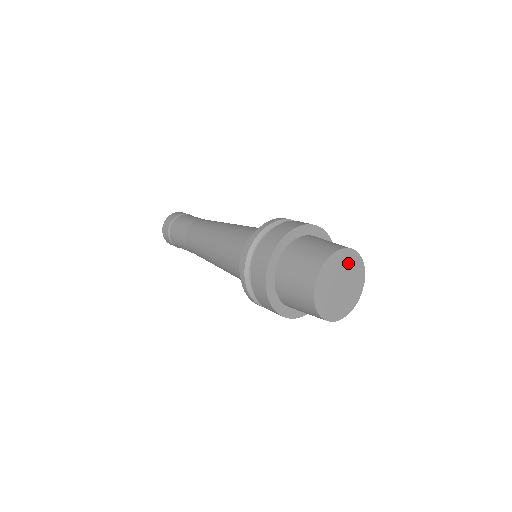
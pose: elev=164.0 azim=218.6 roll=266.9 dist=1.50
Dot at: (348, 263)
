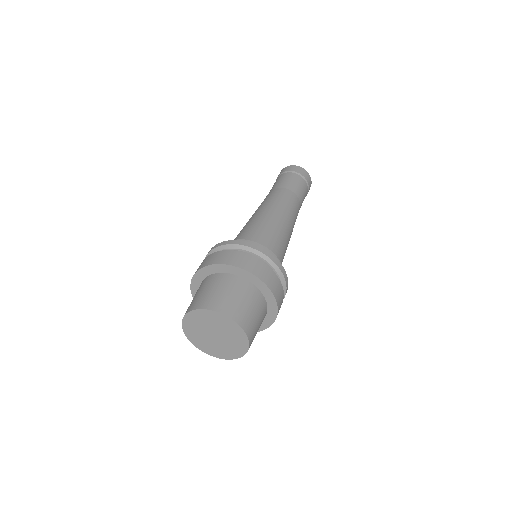
Dot at: (206, 319)
